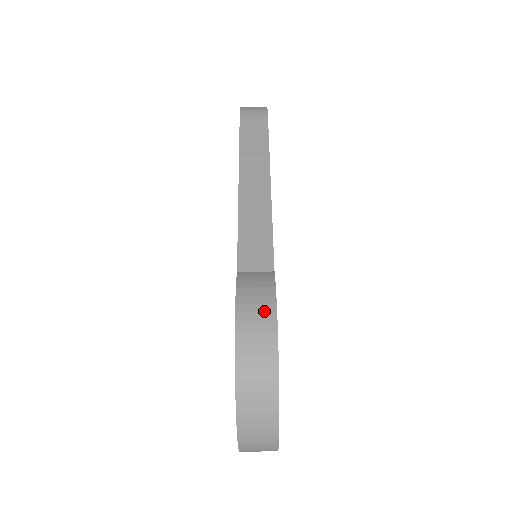
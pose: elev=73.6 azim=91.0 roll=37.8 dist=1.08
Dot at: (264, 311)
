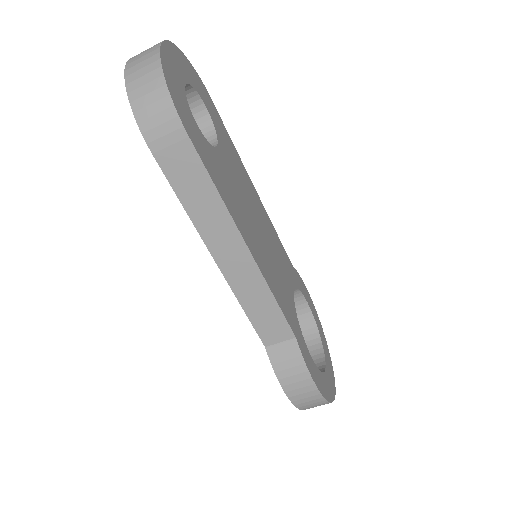
Dot at: (305, 386)
